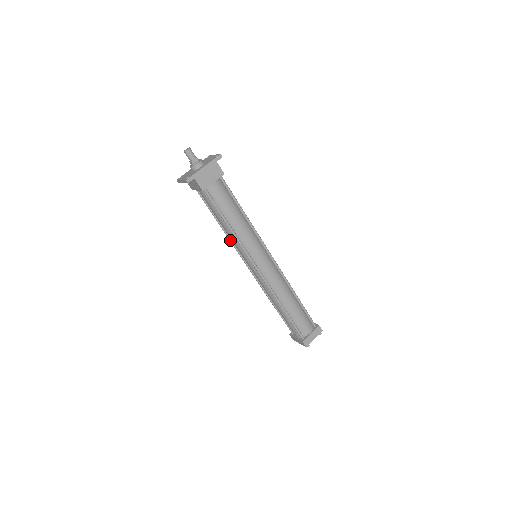
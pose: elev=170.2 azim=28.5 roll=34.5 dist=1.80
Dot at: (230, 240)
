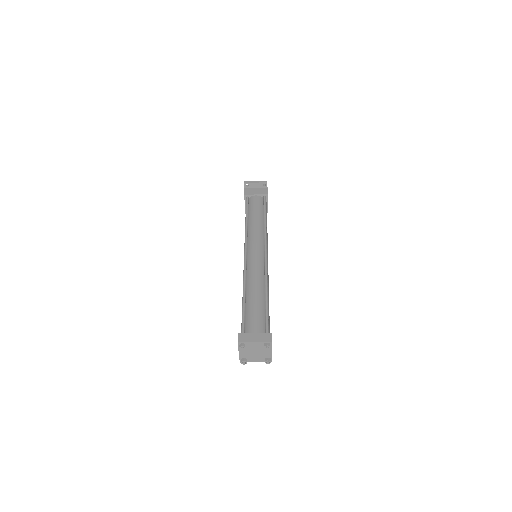
Dot at: (247, 230)
